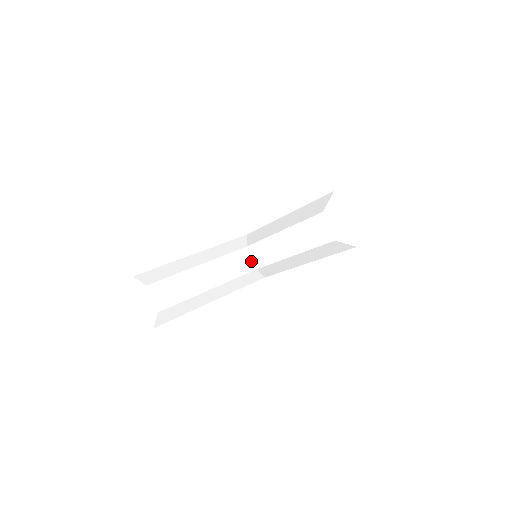
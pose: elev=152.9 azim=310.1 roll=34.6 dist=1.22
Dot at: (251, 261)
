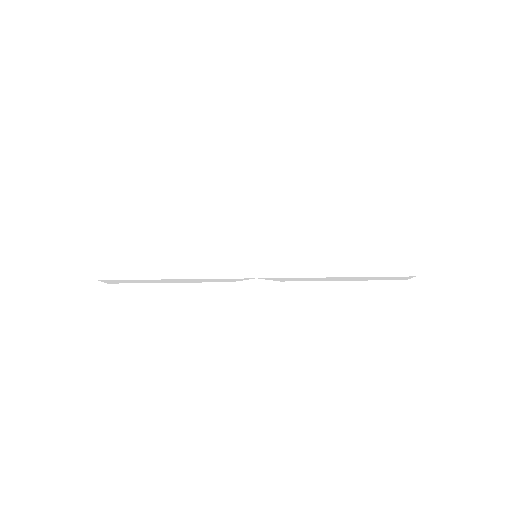
Dot at: (227, 242)
